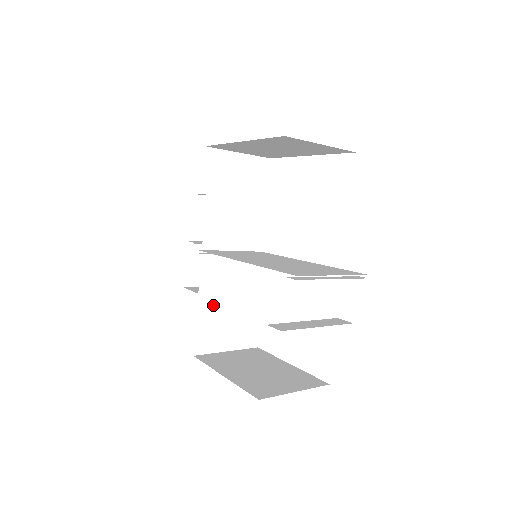
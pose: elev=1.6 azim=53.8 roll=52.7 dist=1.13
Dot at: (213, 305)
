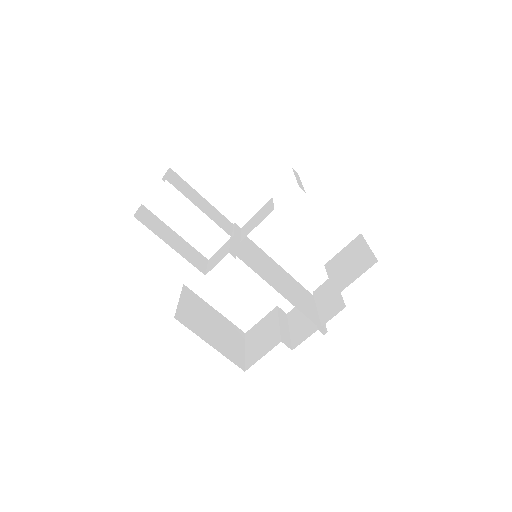
Dot at: occluded
